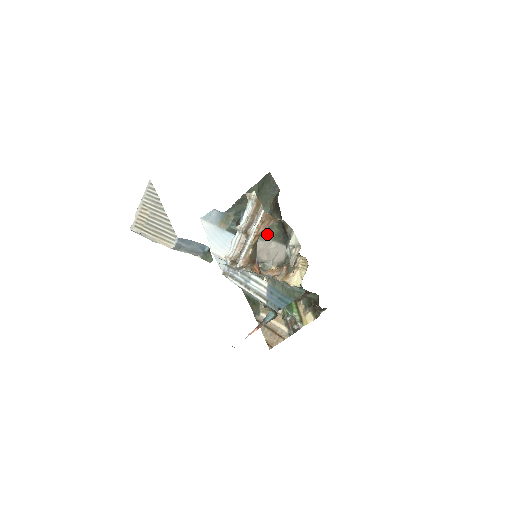
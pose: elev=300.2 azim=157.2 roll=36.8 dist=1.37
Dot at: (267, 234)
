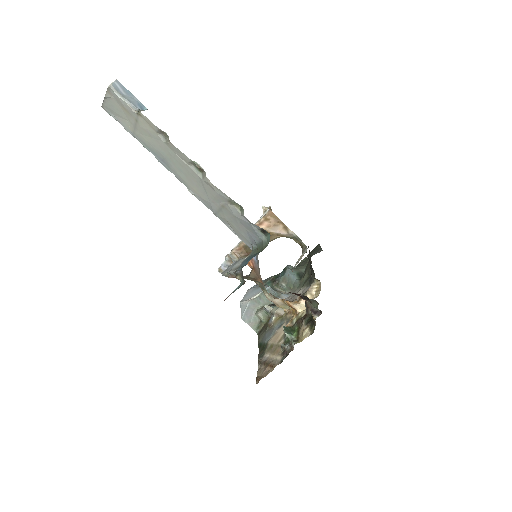
Dot at: (298, 285)
